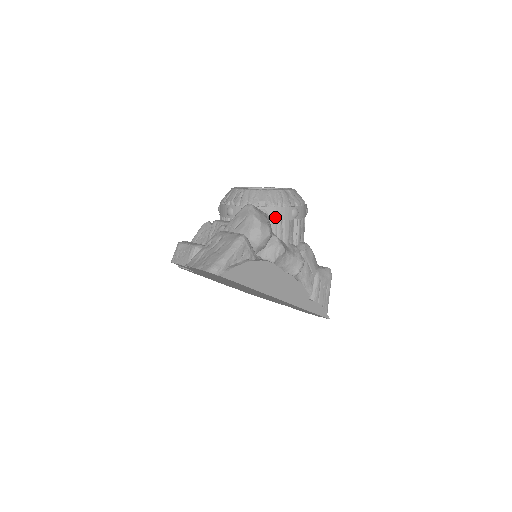
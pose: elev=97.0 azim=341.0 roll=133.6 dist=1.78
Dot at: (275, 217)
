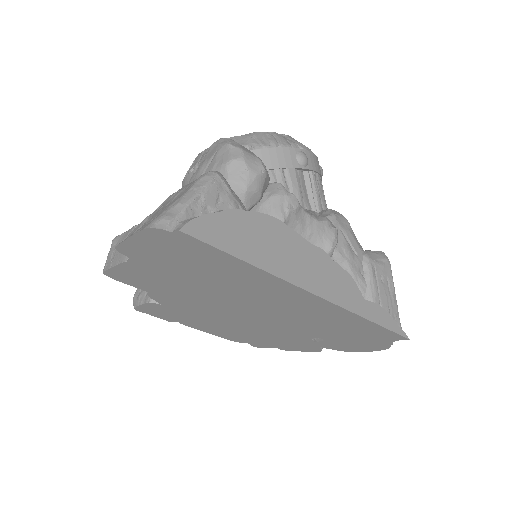
Dot at: (270, 164)
